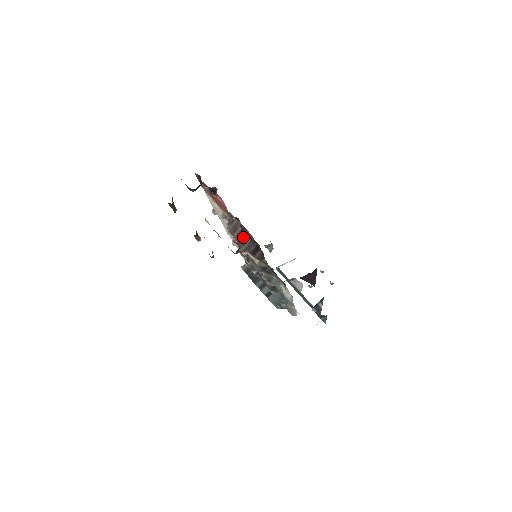
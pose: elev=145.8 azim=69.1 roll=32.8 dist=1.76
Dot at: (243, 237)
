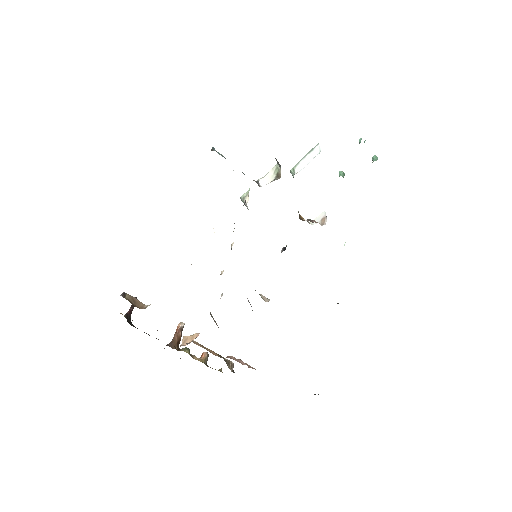
Dot at: occluded
